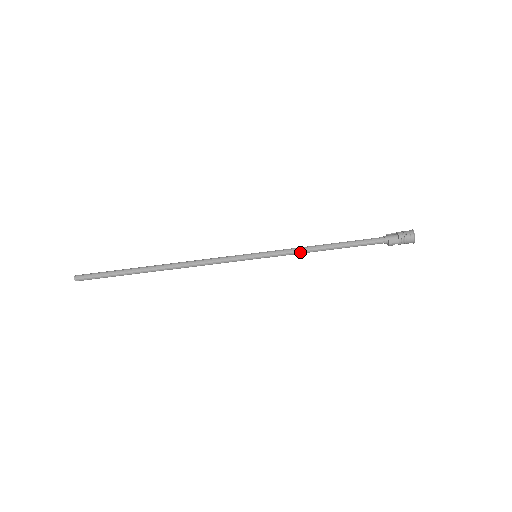
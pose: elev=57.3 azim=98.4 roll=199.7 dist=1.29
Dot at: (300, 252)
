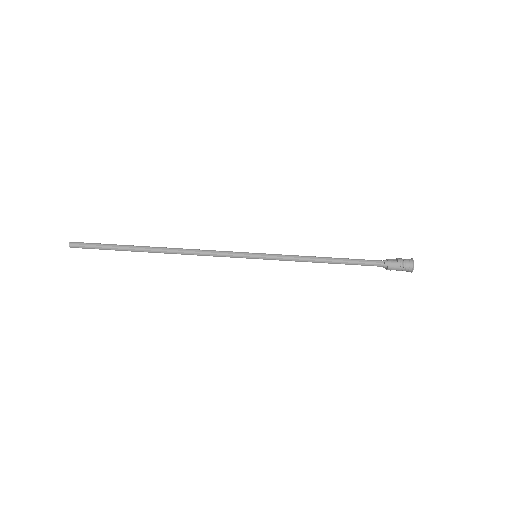
Dot at: (300, 260)
